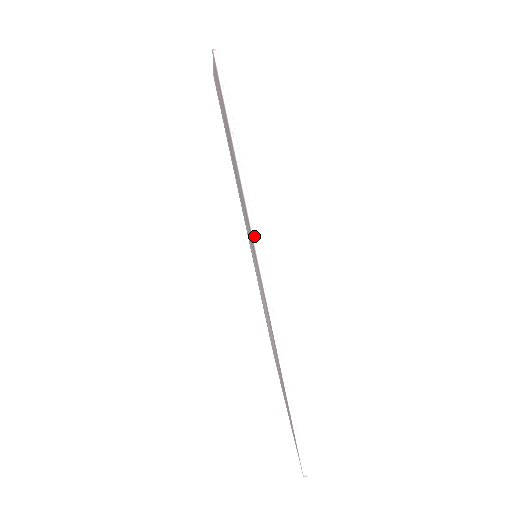
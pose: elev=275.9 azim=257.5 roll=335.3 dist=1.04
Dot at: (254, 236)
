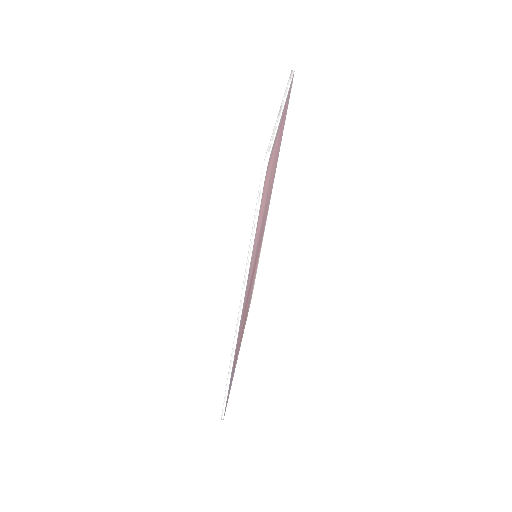
Dot at: (243, 290)
